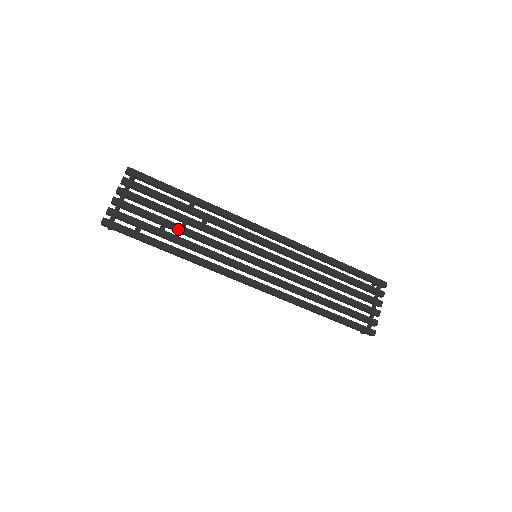
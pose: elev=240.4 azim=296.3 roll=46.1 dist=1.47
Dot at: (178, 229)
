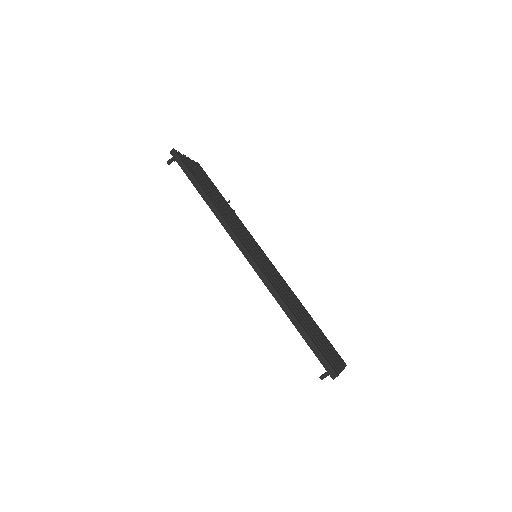
Dot at: (215, 197)
